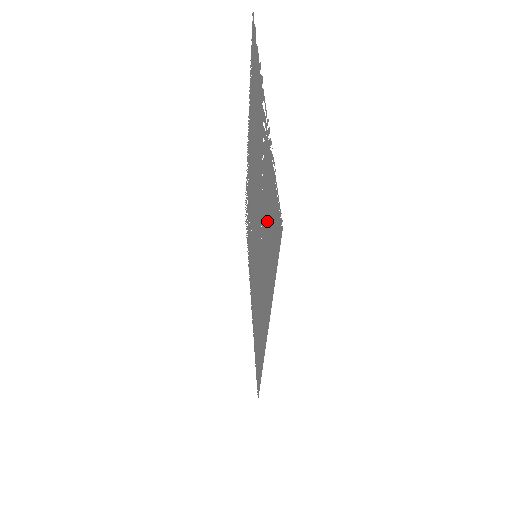
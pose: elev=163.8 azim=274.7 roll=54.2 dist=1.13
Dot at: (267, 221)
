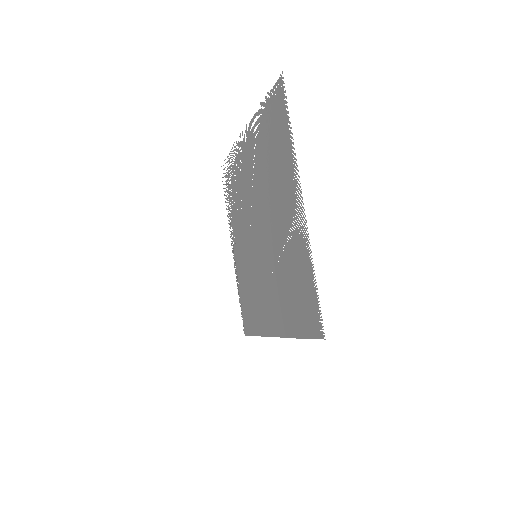
Dot at: (293, 287)
